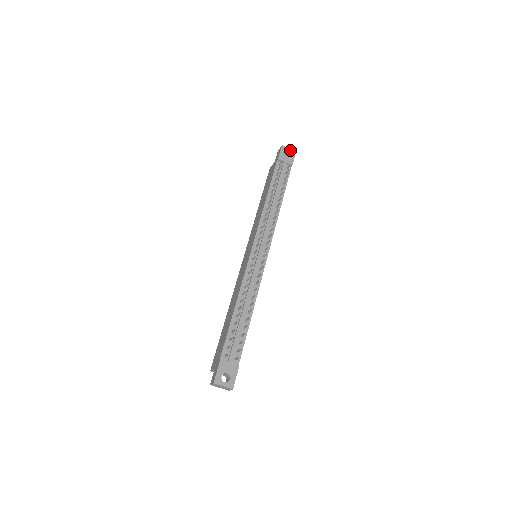
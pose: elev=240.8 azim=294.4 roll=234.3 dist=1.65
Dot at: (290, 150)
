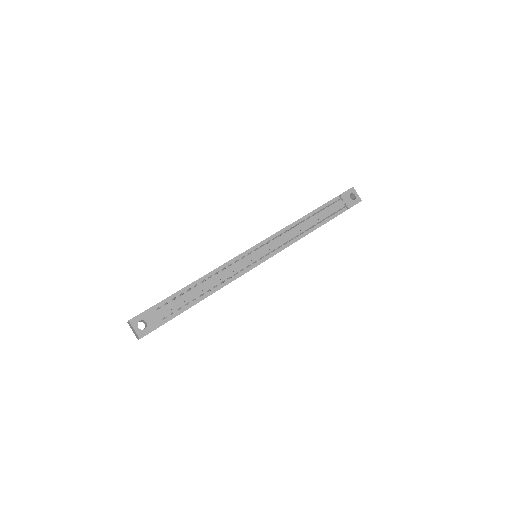
Dot at: (357, 196)
